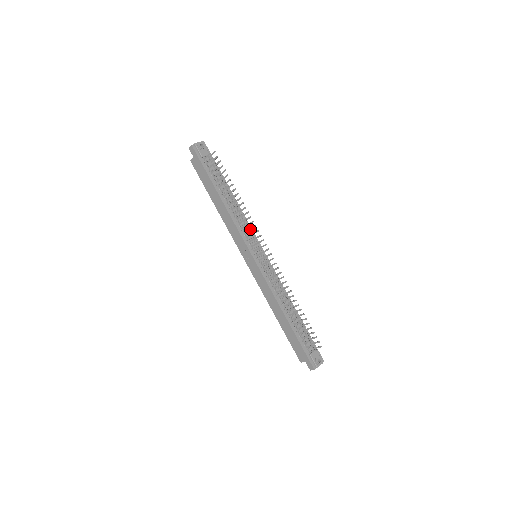
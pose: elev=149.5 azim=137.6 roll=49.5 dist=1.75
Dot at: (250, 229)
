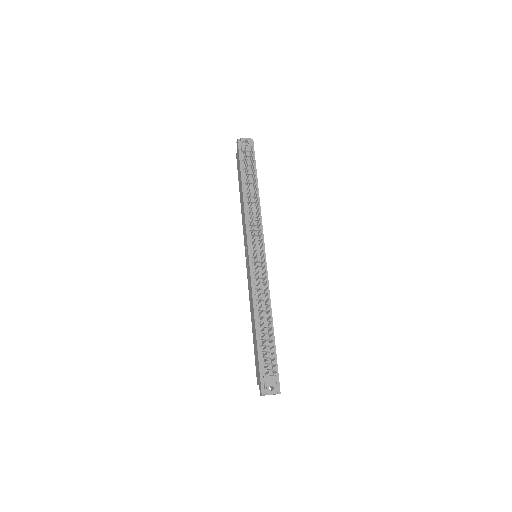
Dot at: (253, 224)
